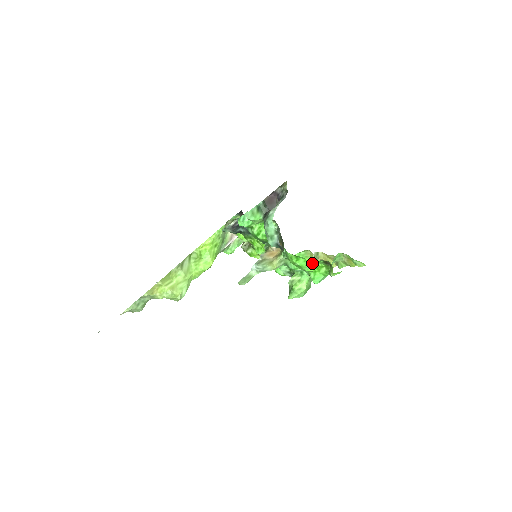
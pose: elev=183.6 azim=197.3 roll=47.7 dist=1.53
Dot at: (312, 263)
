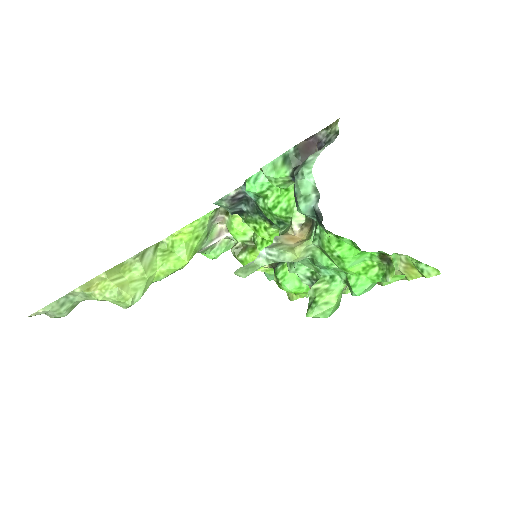
Dot at: (360, 255)
